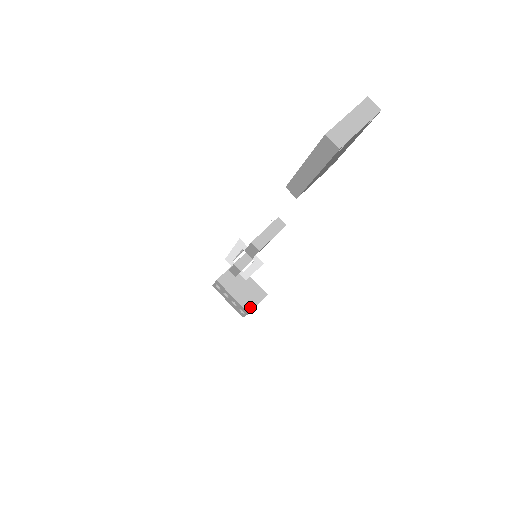
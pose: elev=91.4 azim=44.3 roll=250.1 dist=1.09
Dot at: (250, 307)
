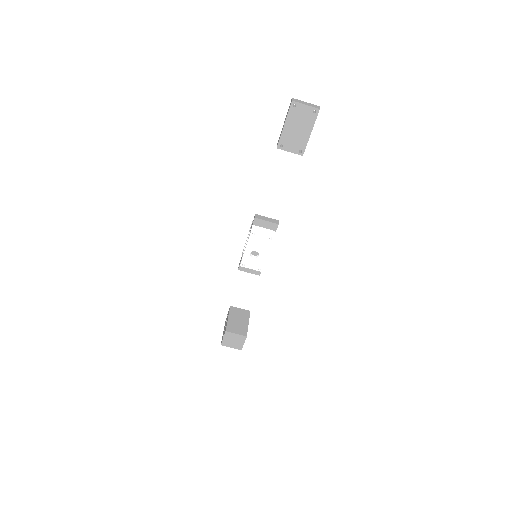
Dot at: (230, 330)
